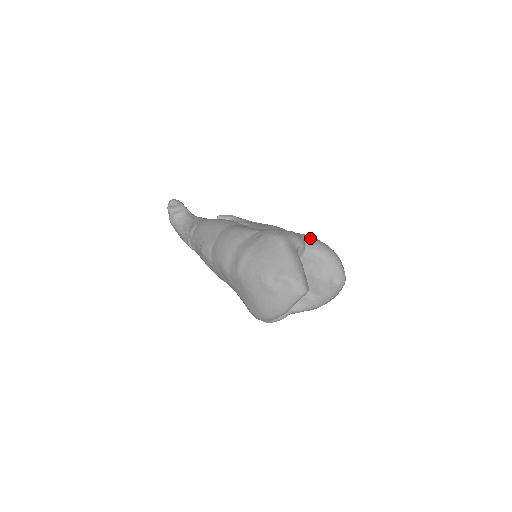
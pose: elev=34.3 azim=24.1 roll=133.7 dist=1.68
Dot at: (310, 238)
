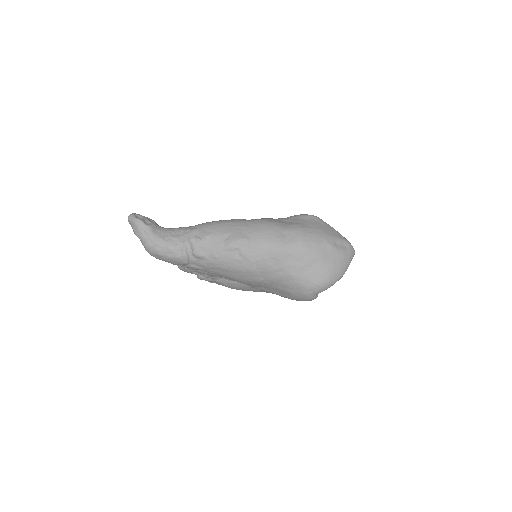
Dot at: occluded
